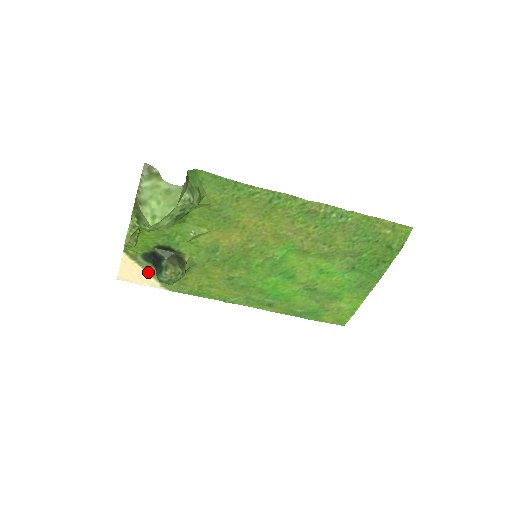
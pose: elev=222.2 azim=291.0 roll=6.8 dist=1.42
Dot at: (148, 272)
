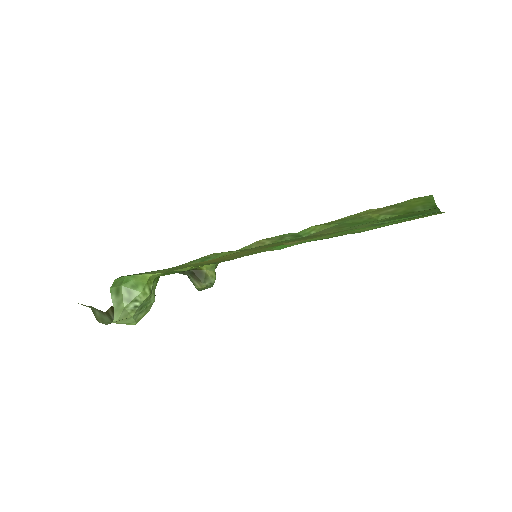
Dot at: occluded
